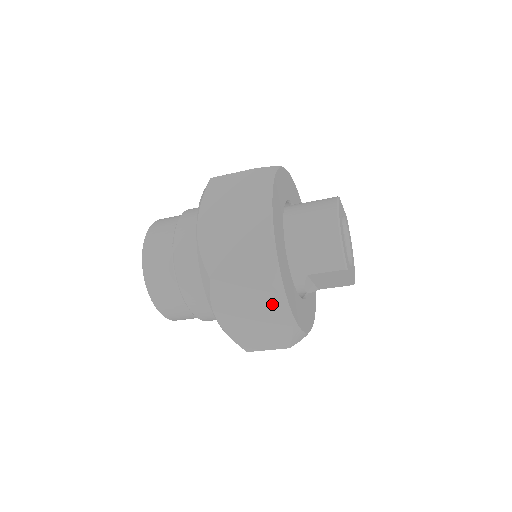
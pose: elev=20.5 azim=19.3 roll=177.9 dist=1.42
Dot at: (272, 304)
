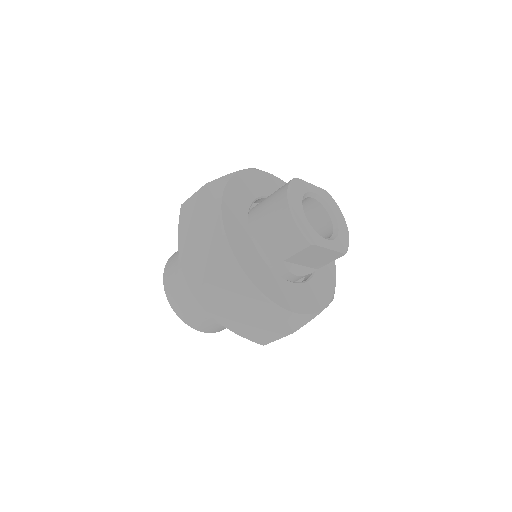
Dot at: (250, 298)
